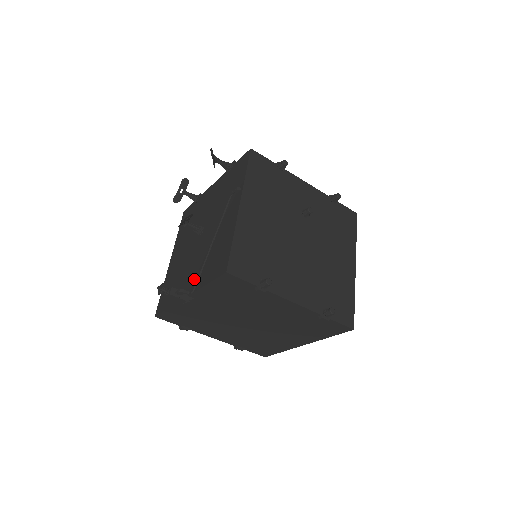
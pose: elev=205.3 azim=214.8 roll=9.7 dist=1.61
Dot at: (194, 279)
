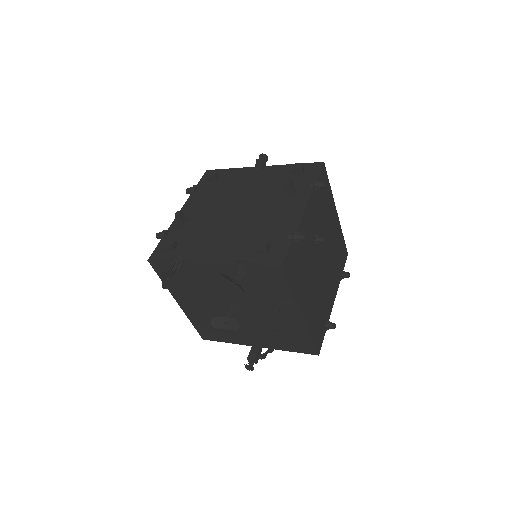
Dot at: (261, 341)
